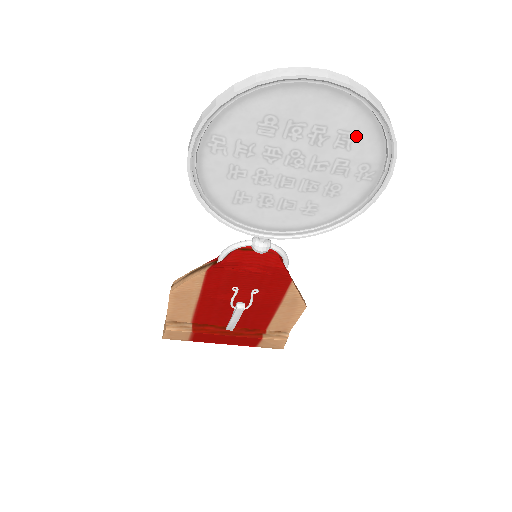
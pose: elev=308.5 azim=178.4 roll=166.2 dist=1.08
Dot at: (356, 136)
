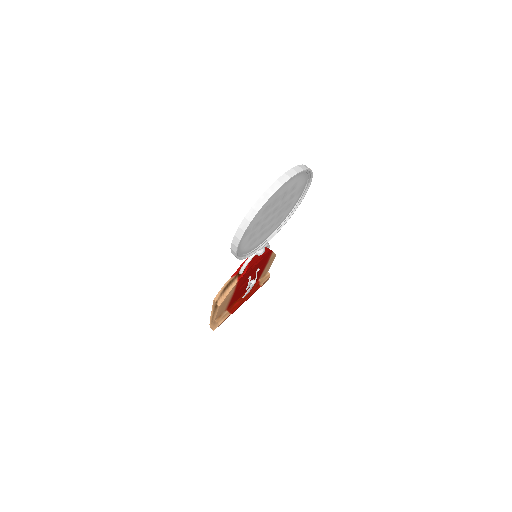
Dot at: (297, 183)
